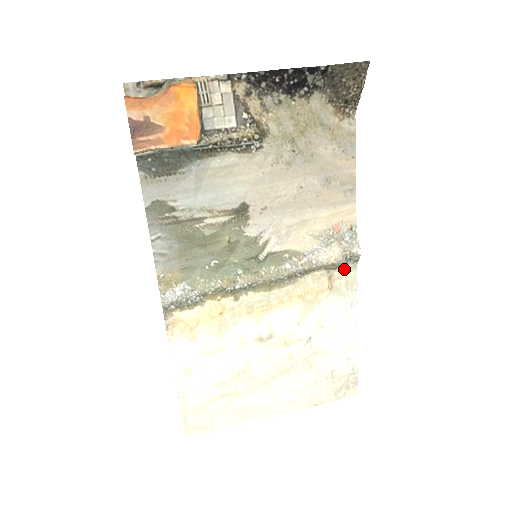
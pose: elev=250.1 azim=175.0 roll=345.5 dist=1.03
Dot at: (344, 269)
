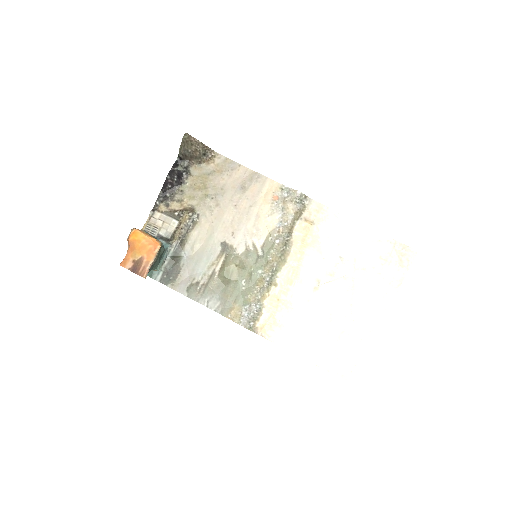
Dot at: (307, 208)
